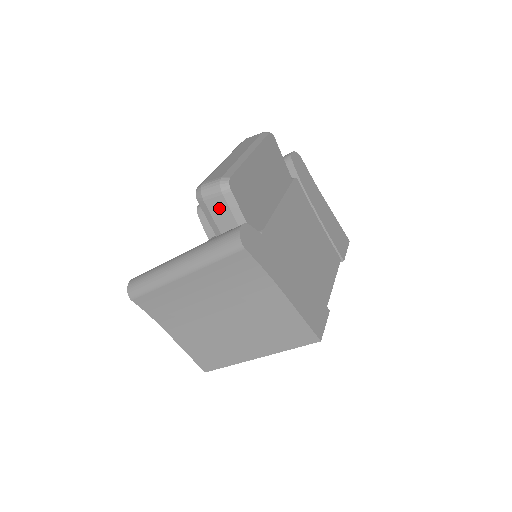
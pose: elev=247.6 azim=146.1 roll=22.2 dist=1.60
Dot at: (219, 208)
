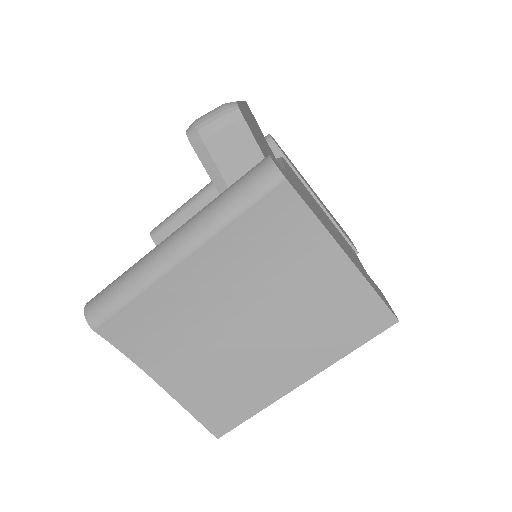
Dot at: (226, 147)
